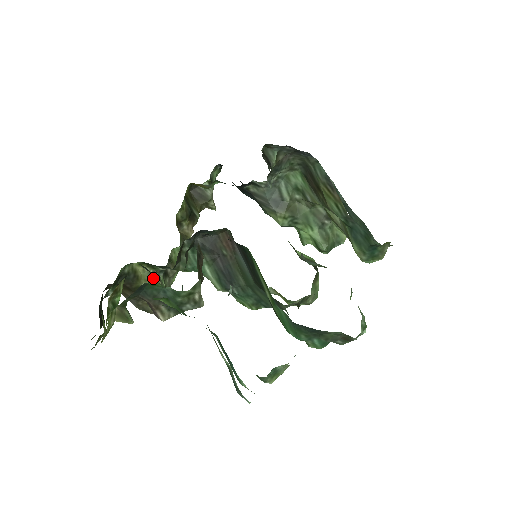
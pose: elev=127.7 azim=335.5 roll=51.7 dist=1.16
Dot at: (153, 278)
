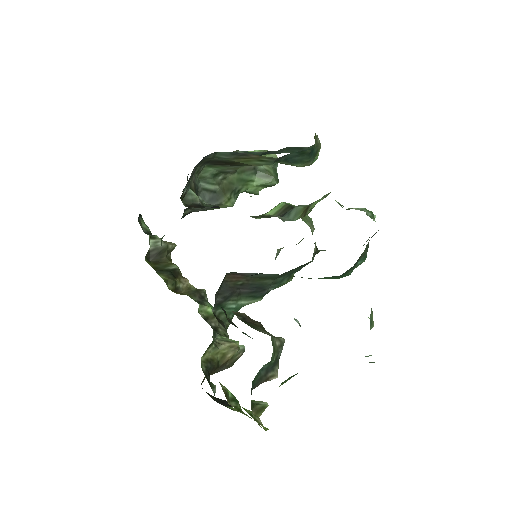
Dot at: (218, 347)
